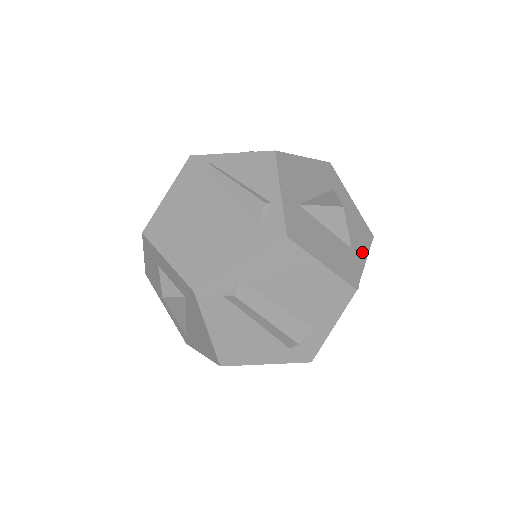
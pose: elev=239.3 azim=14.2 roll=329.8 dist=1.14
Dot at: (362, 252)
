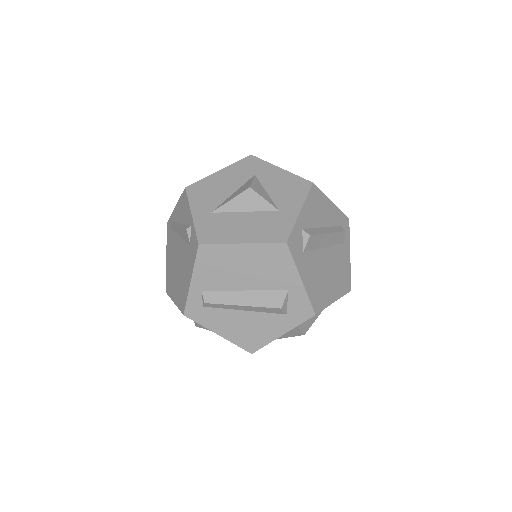
Dot at: (295, 206)
